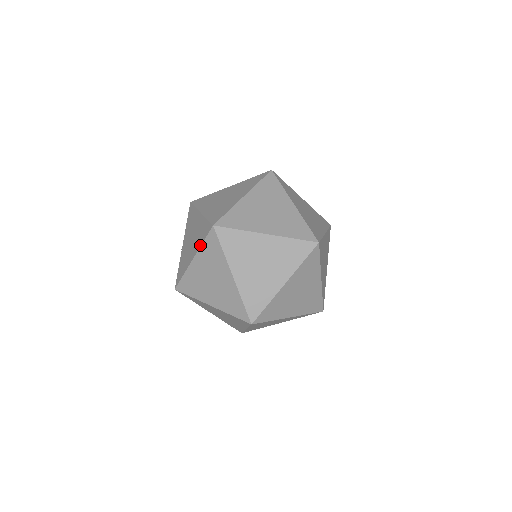
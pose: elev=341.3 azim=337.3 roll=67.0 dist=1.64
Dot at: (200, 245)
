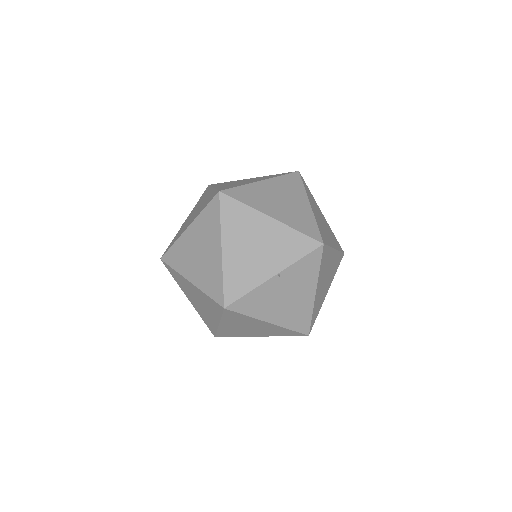
Dot at: (200, 212)
